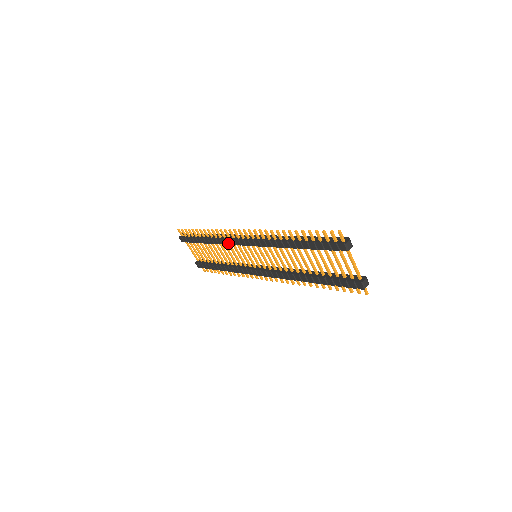
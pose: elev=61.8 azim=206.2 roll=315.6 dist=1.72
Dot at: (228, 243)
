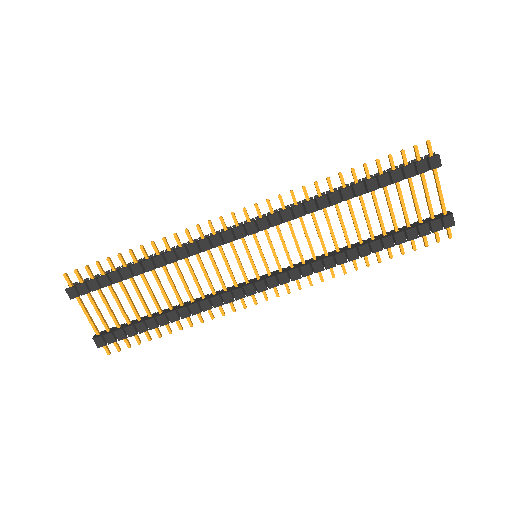
Dot at: (204, 248)
